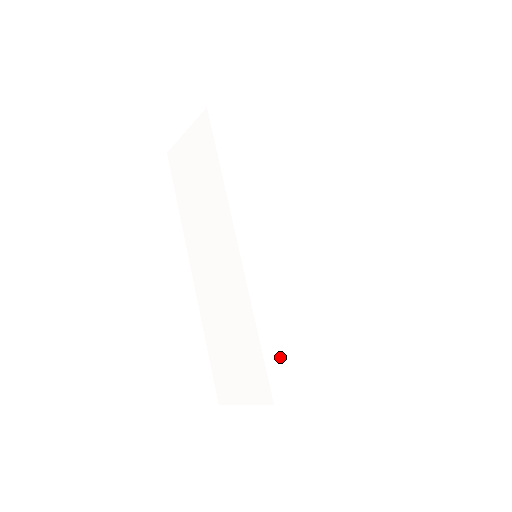
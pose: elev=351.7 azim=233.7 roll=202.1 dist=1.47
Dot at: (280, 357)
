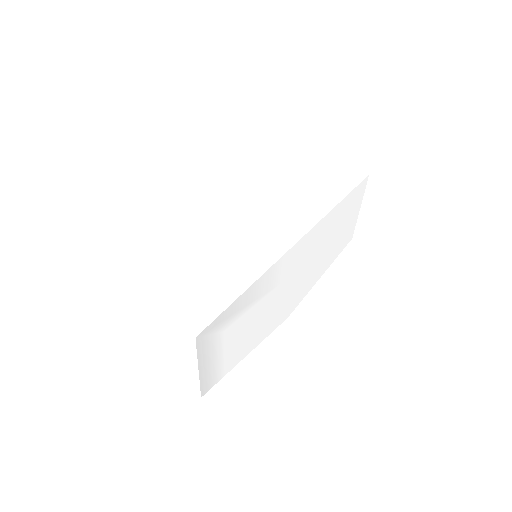
Dot at: (228, 321)
